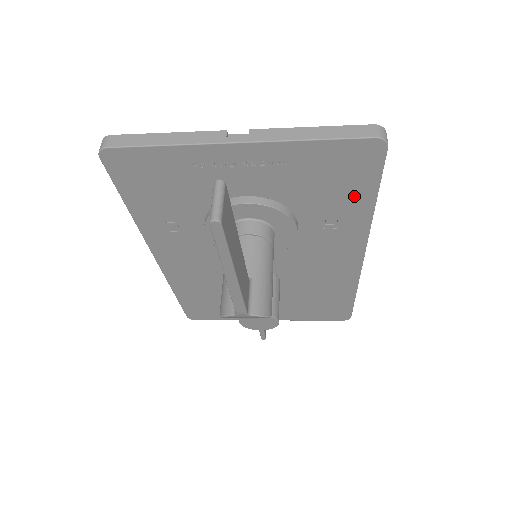
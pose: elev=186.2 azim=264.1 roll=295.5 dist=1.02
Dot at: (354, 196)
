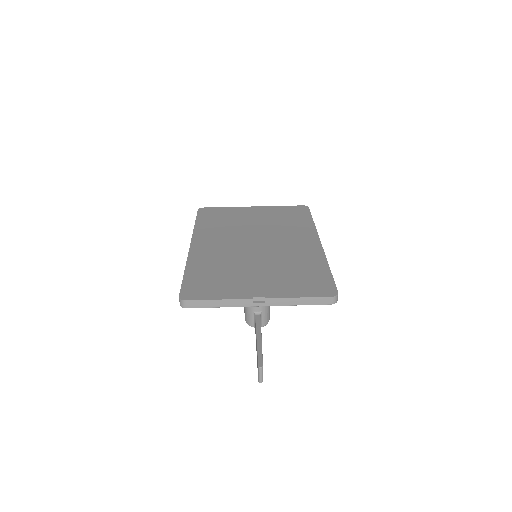
Dot at: occluded
